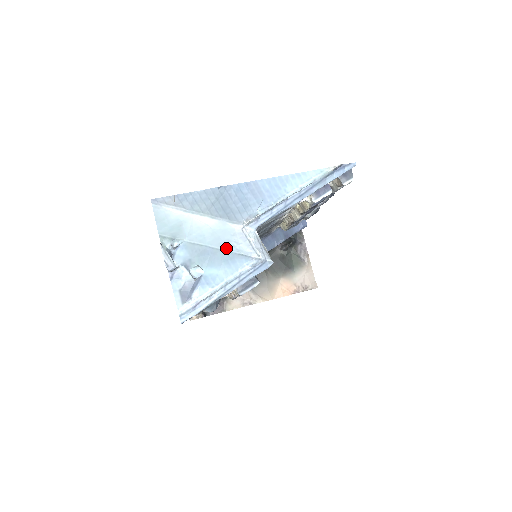
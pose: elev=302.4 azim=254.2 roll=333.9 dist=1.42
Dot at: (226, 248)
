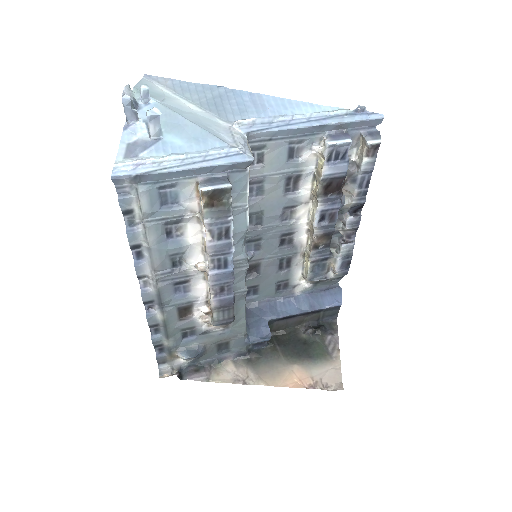
Dot at: (202, 126)
